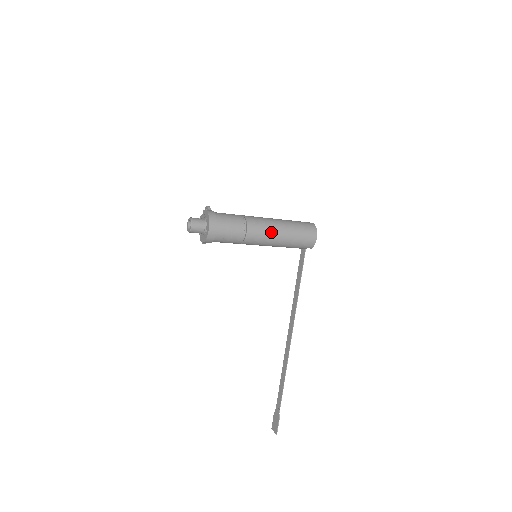
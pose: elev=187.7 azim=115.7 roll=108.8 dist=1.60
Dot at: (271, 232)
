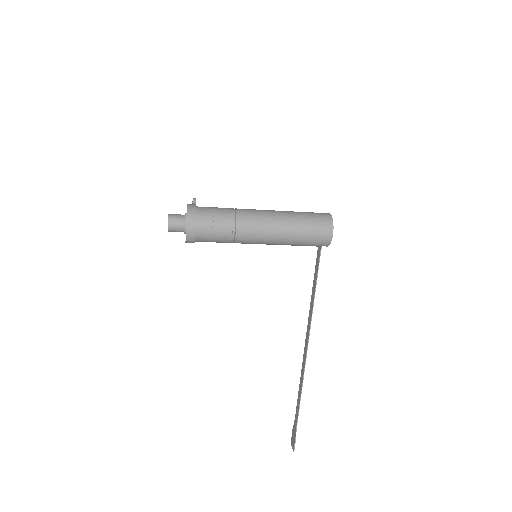
Dot at: (268, 229)
